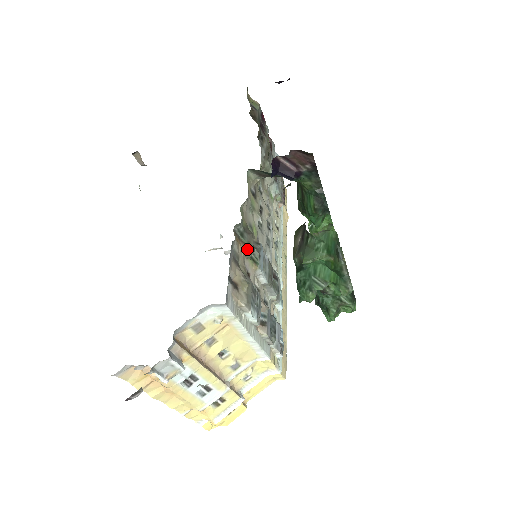
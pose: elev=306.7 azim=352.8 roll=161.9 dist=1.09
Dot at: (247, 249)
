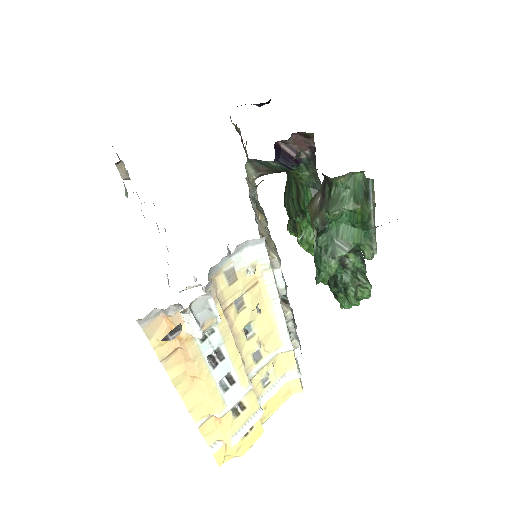
Dot at: (264, 216)
